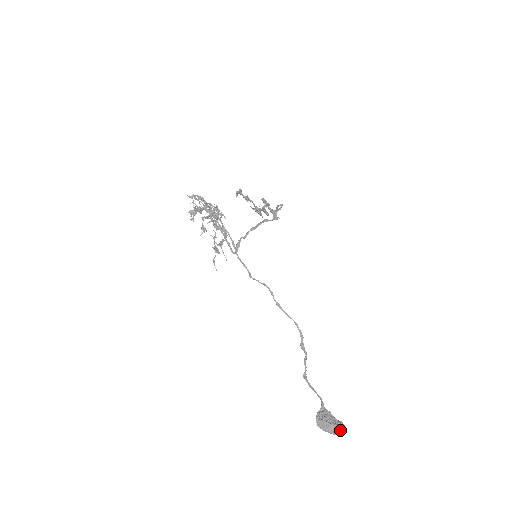
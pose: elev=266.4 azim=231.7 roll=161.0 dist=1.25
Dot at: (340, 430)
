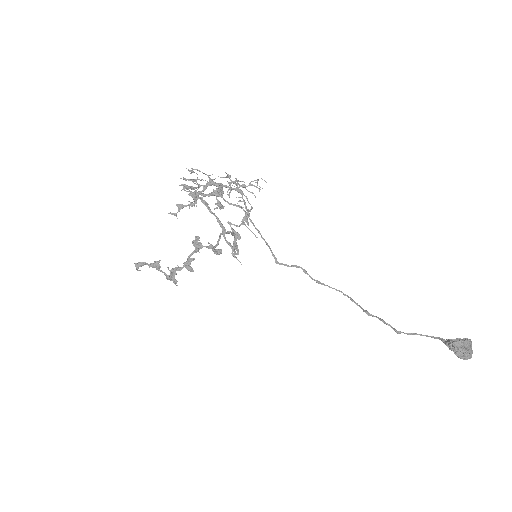
Dot at: (471, 349)
